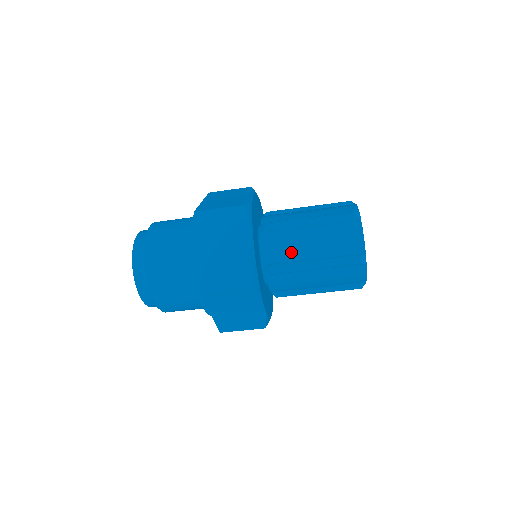
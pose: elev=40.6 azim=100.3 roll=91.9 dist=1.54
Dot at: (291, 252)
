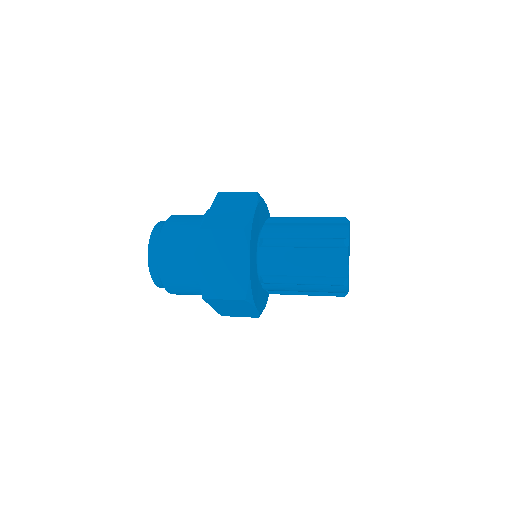
Dot at: (283, 268)
